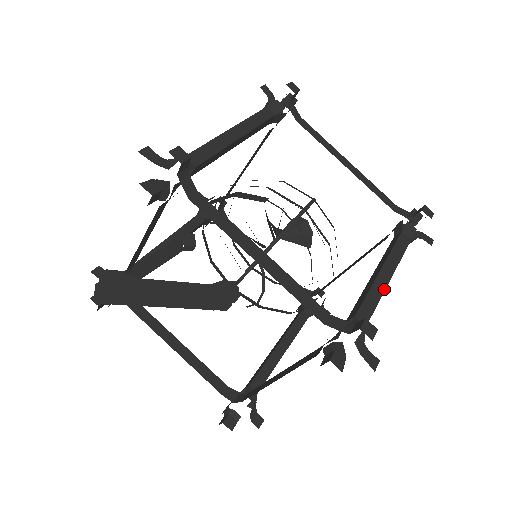
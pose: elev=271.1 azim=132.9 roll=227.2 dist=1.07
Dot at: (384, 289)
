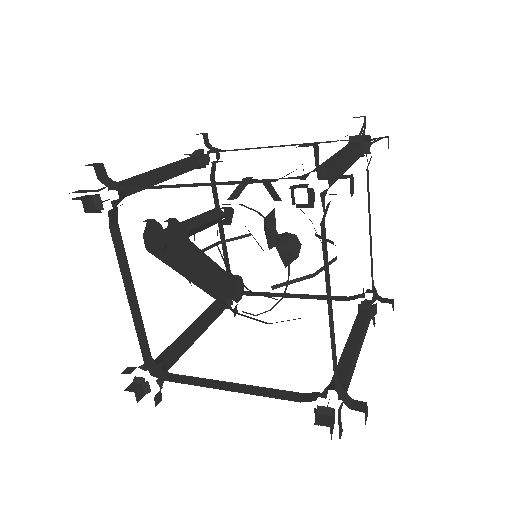
Dot at: occluded
